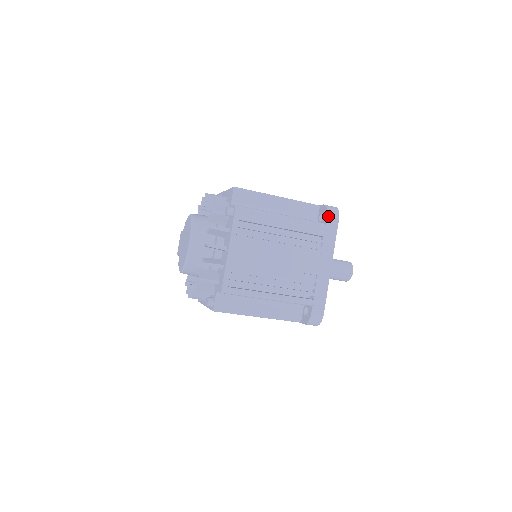
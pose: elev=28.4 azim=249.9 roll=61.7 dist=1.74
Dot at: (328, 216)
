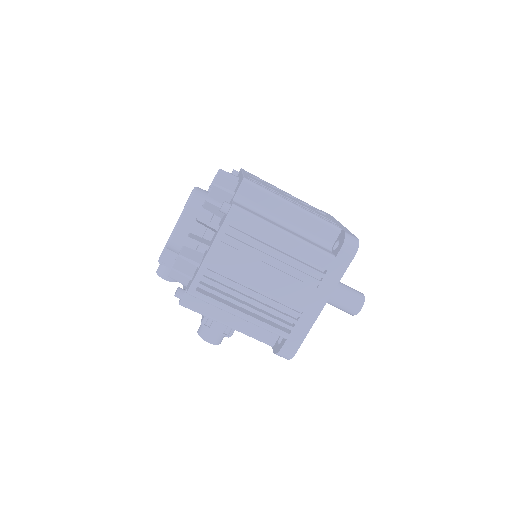
Dot at: occluded
